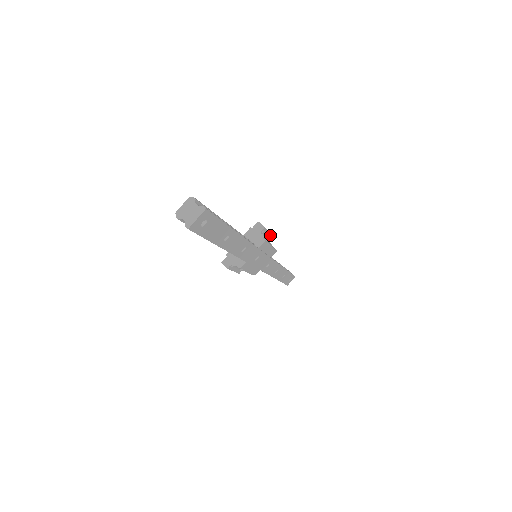
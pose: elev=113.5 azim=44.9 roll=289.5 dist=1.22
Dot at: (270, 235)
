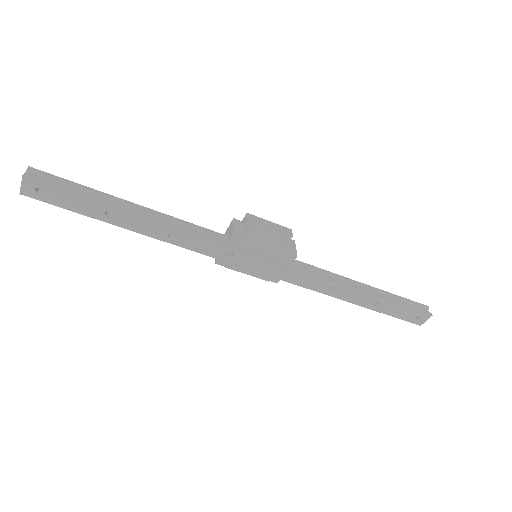
Dot at: (282, 234)
